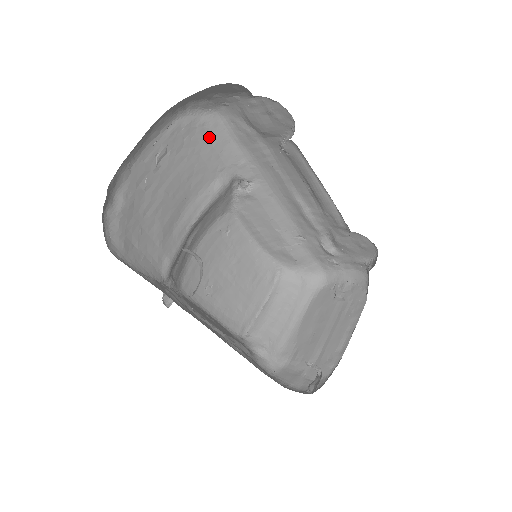
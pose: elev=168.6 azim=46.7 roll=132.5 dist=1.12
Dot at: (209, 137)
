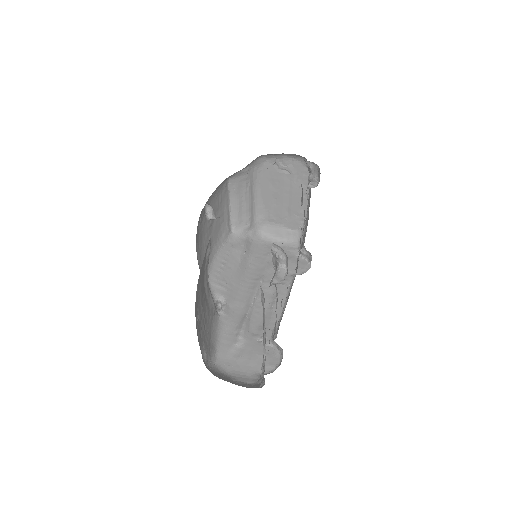
Dot at: occluded
